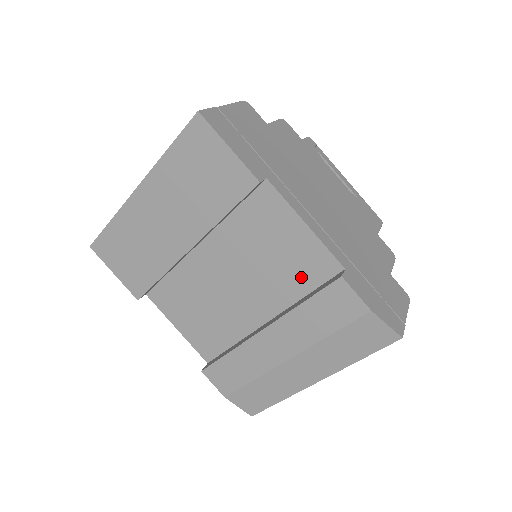
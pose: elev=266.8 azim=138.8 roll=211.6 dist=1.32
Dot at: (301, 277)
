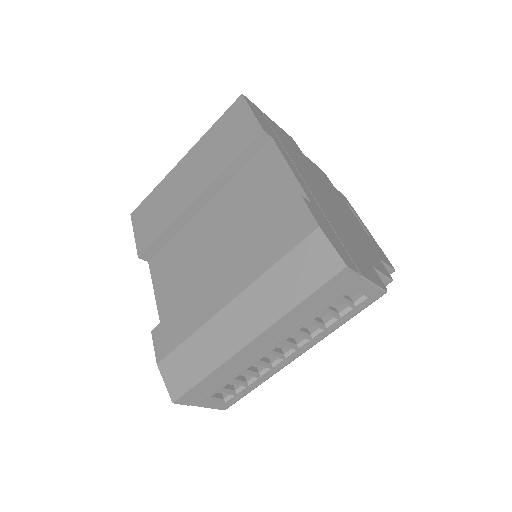
Dot at: (272, 219)
